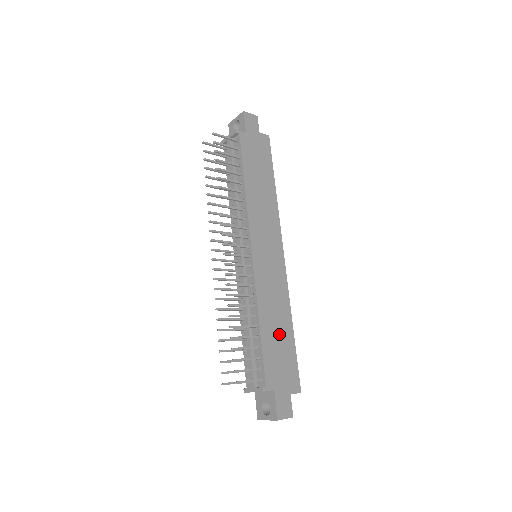
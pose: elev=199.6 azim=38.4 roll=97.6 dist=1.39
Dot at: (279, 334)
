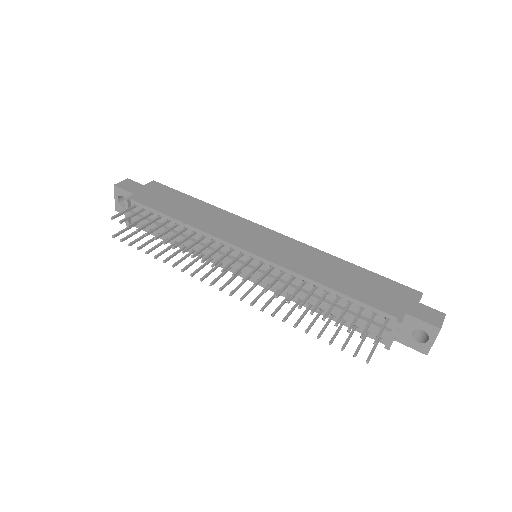
Dot at: (349, 277)
